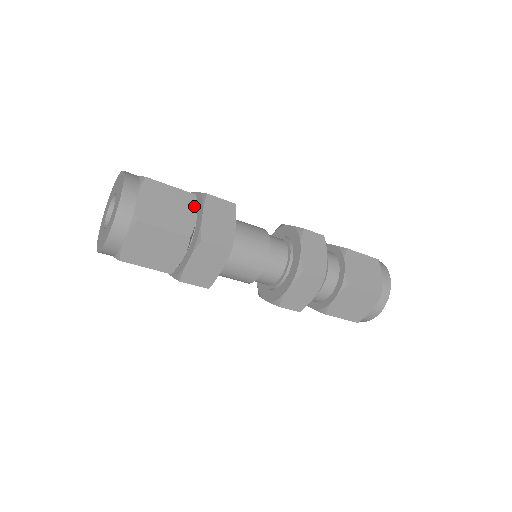
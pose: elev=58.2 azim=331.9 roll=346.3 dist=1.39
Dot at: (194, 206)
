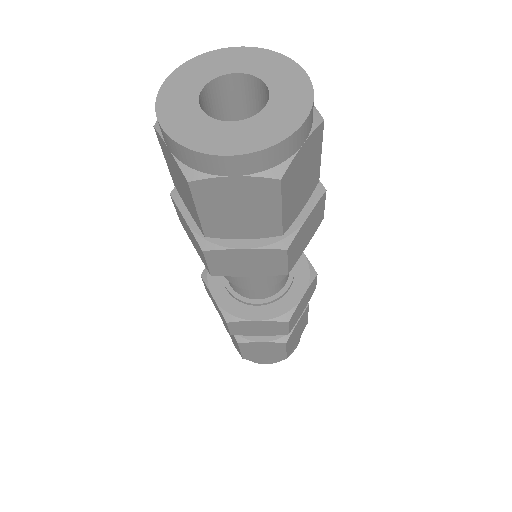
Dot at: (310, 195)
